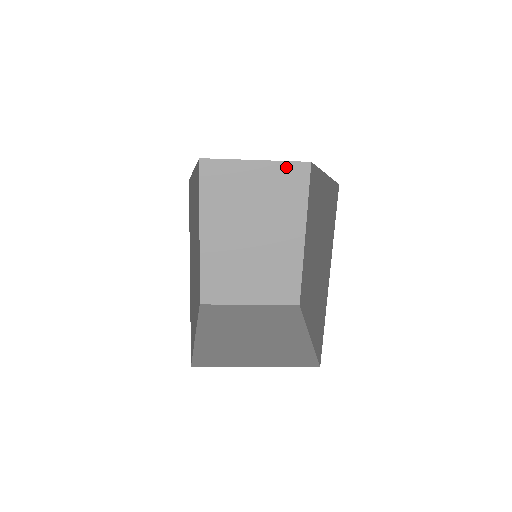
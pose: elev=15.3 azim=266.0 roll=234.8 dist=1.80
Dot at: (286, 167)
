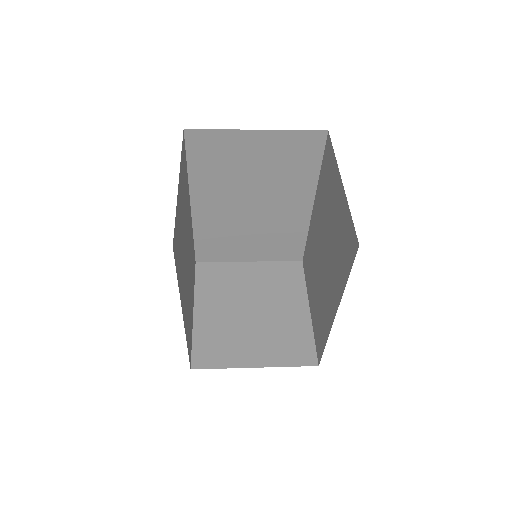
Dot at: (295, 136)
